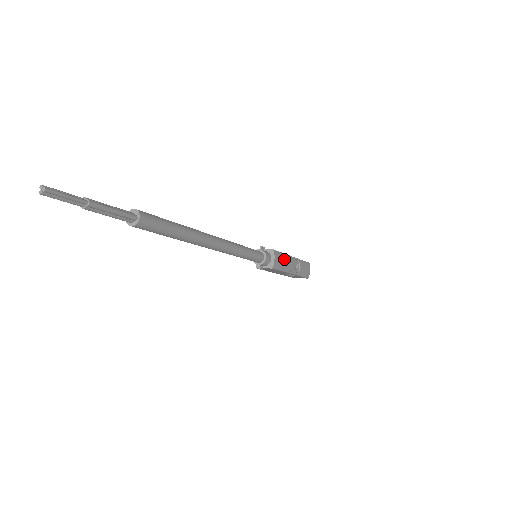
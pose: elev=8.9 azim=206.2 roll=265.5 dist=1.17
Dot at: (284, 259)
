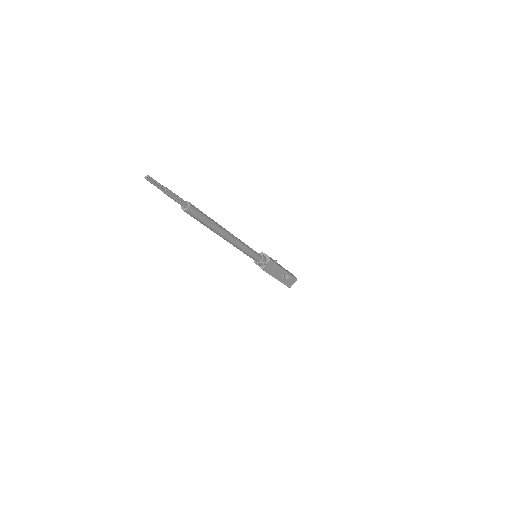
Dot at: occluded
